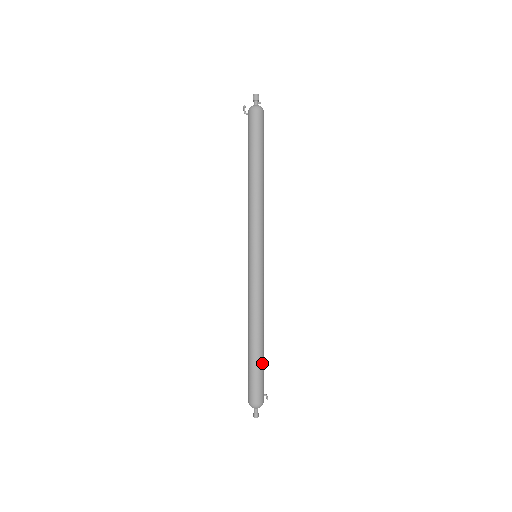
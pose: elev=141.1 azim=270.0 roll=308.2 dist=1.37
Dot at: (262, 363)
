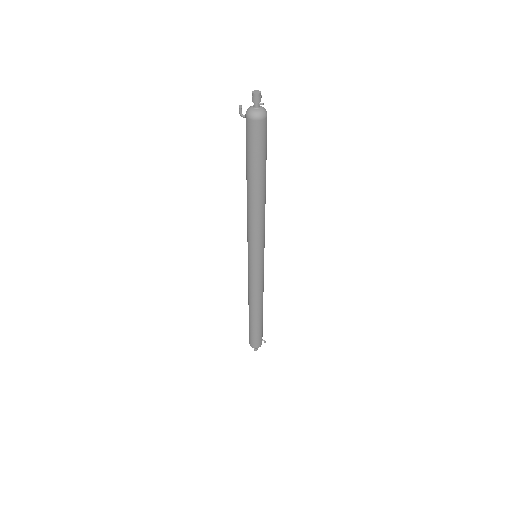
Dot at: (260, 326)
